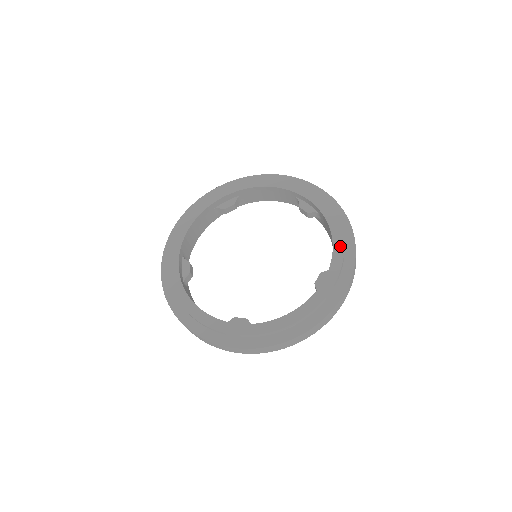
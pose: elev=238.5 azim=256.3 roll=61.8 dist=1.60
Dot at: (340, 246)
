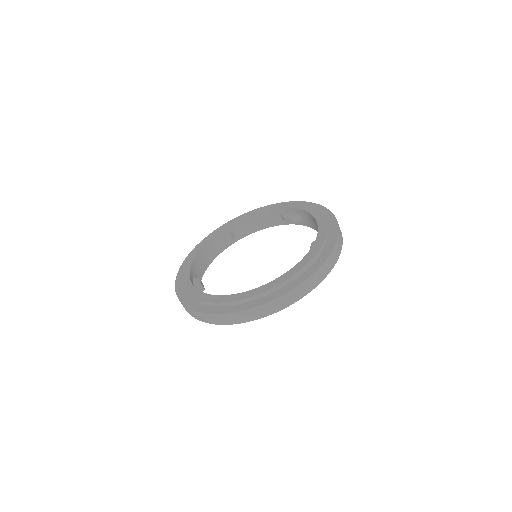
Dot at: (322, 219)
